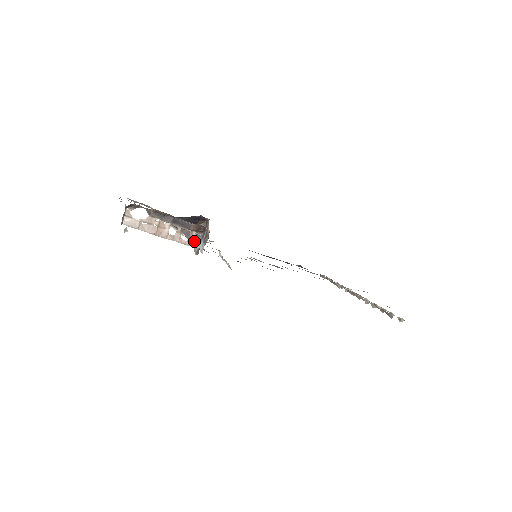
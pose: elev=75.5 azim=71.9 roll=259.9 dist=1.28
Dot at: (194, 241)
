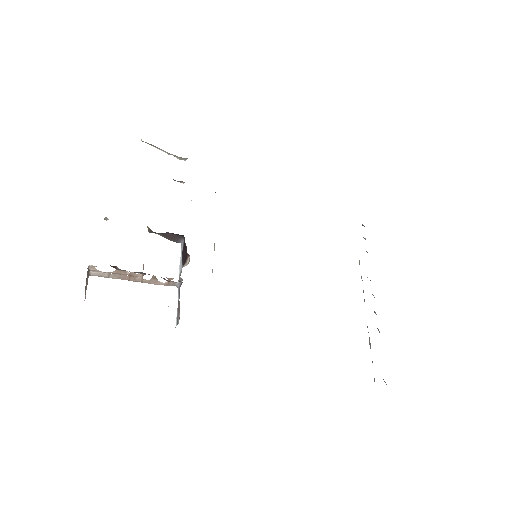
Dot at: (173, 283)
